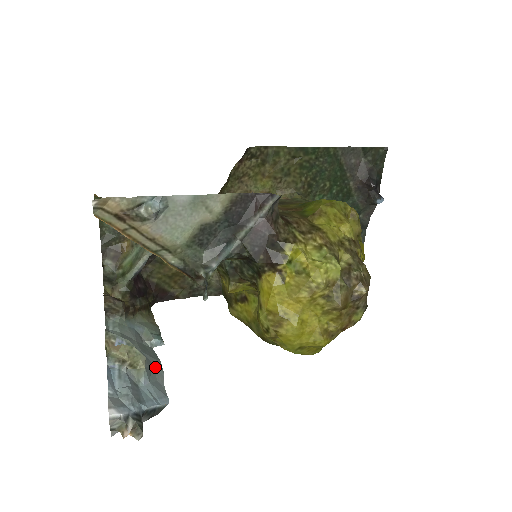
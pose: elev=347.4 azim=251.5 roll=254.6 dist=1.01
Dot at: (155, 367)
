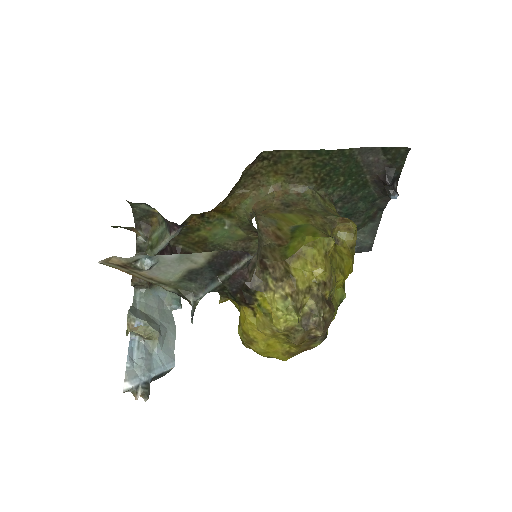
Dot at: (169, 333)
